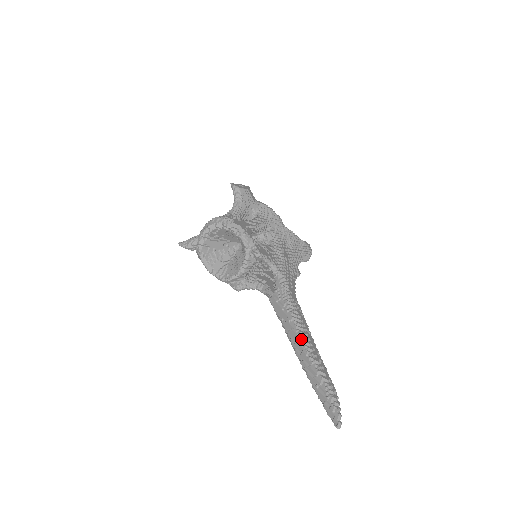
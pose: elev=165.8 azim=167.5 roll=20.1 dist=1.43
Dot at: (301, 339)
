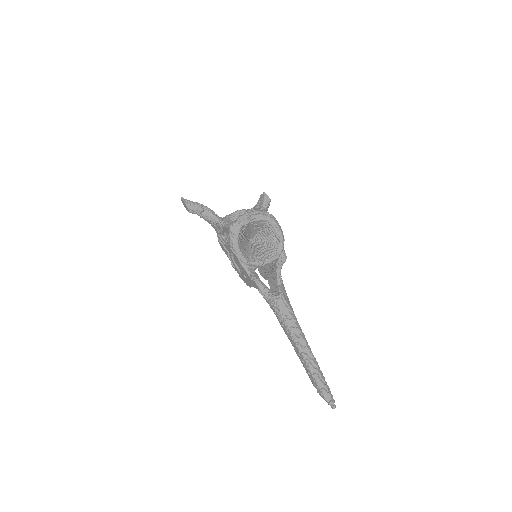
Dot at: (305, 338)
